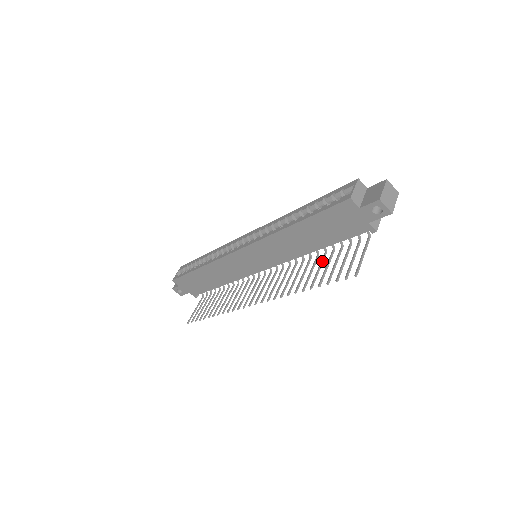
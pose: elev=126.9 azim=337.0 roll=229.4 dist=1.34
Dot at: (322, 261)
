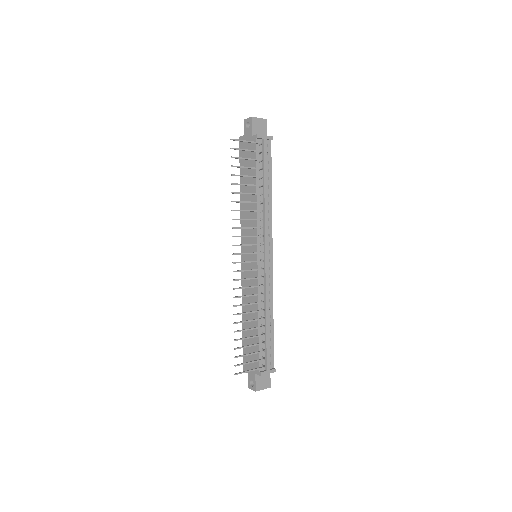
Dot at: (253, 185)
